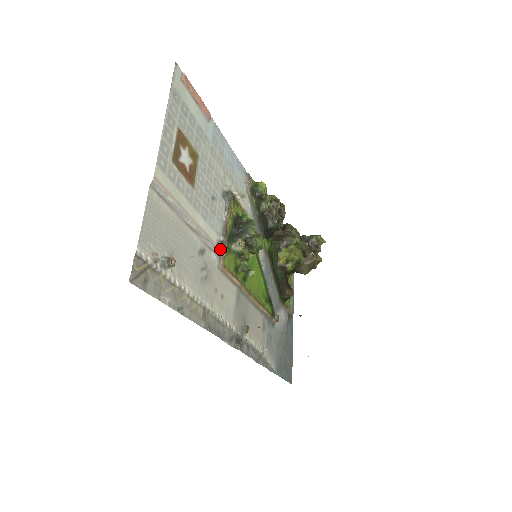
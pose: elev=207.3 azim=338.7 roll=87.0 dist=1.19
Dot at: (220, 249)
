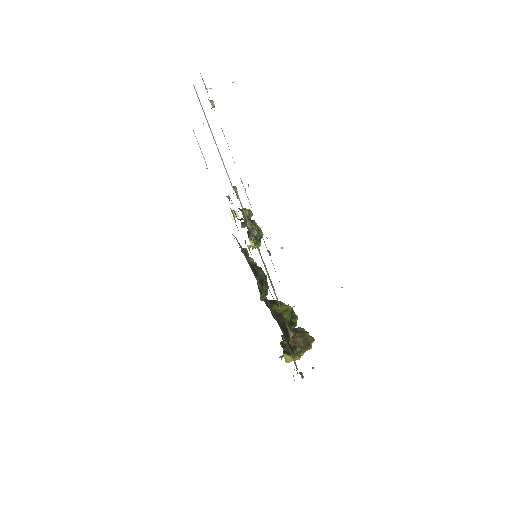
Dot at: occluded
